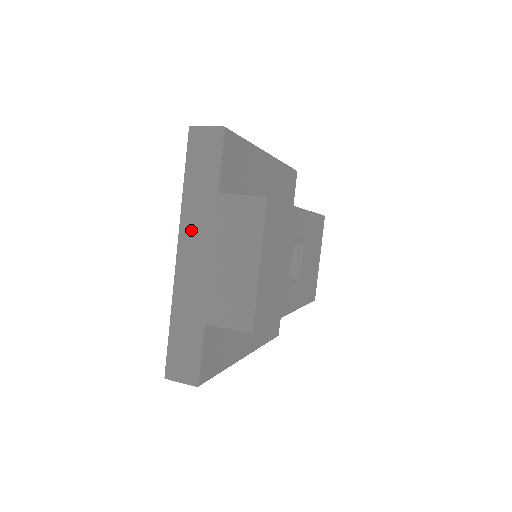
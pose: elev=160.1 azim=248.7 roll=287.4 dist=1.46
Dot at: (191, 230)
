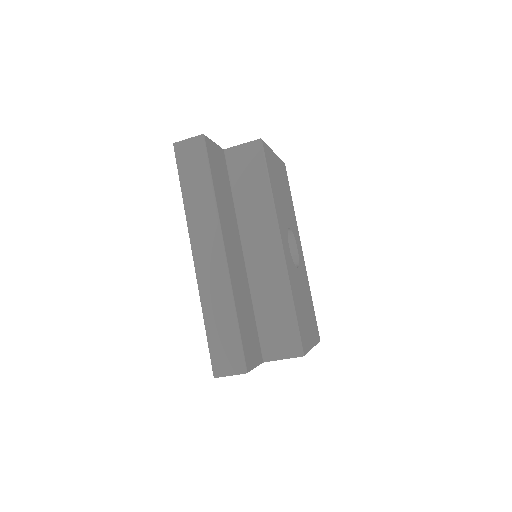
Dot at: occluded
